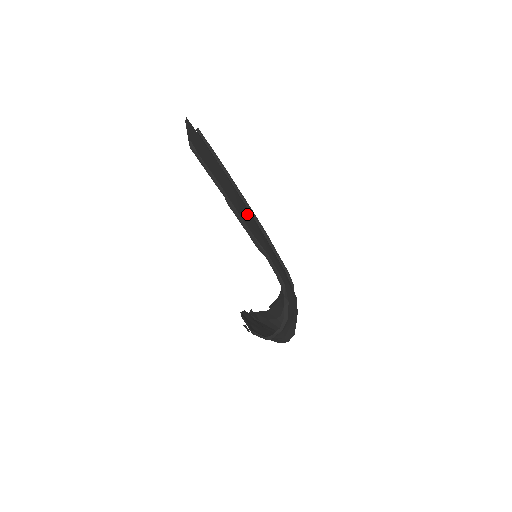
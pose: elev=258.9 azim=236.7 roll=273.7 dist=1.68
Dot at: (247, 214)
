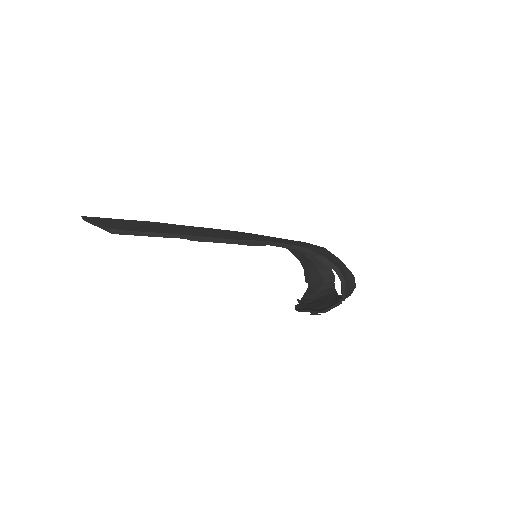
Dot at: (215, 232)
